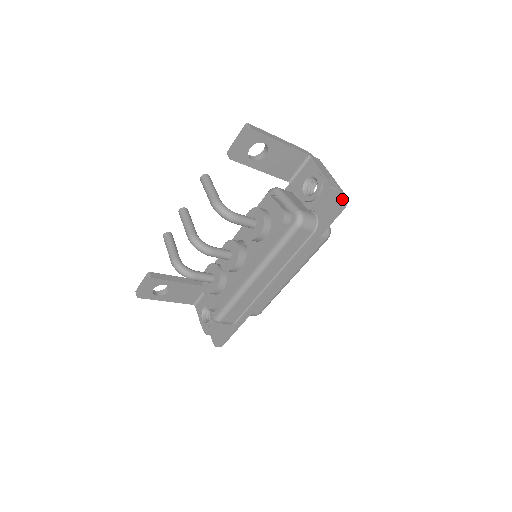
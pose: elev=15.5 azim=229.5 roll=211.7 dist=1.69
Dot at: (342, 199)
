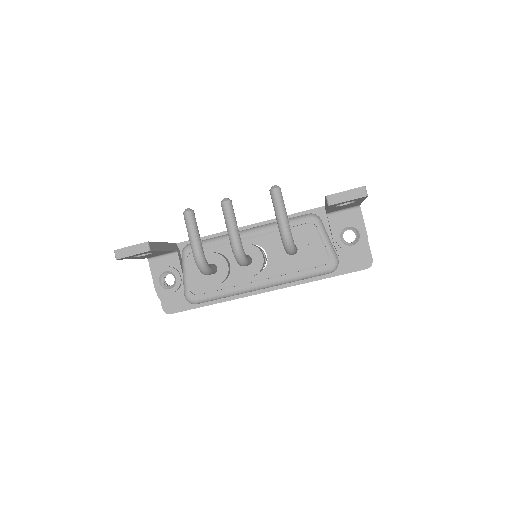
Dot at: (370, 263)
